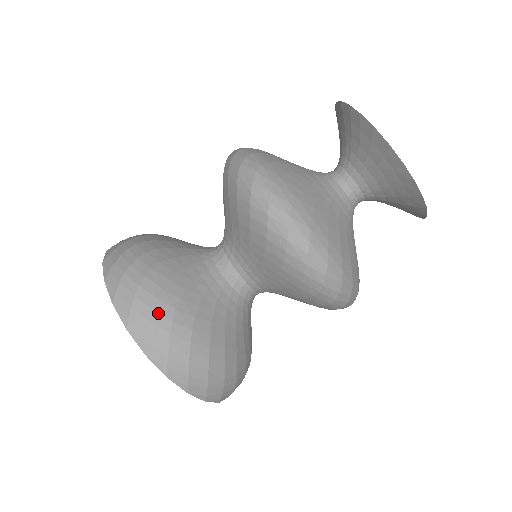
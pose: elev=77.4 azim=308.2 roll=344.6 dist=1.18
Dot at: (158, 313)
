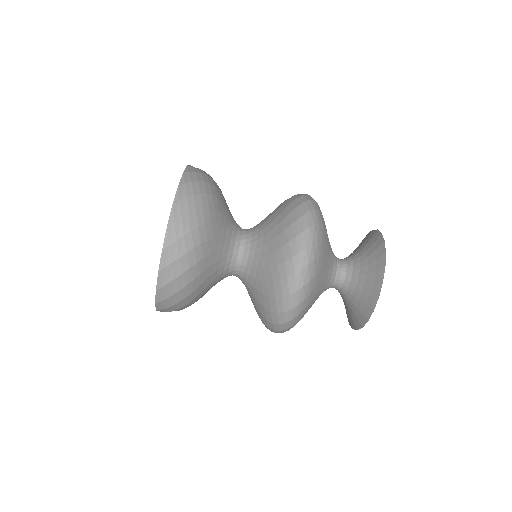
Dot at: (181, 293)
